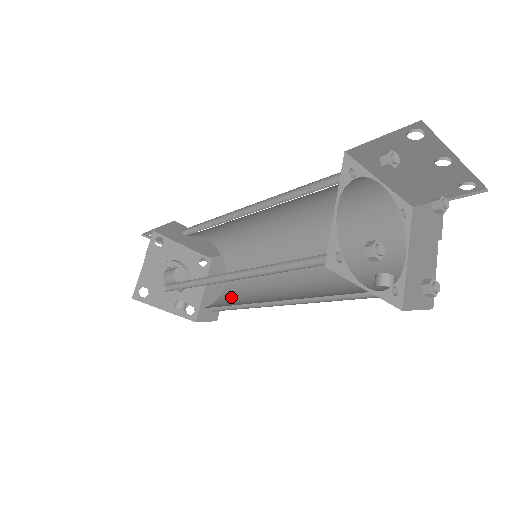
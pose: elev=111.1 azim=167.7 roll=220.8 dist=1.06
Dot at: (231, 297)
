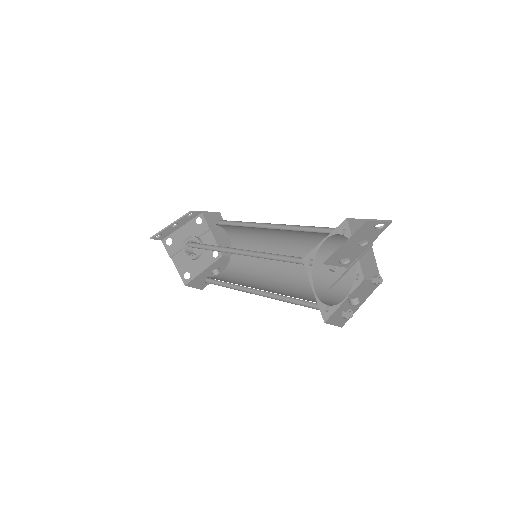
Dot at: occluded
